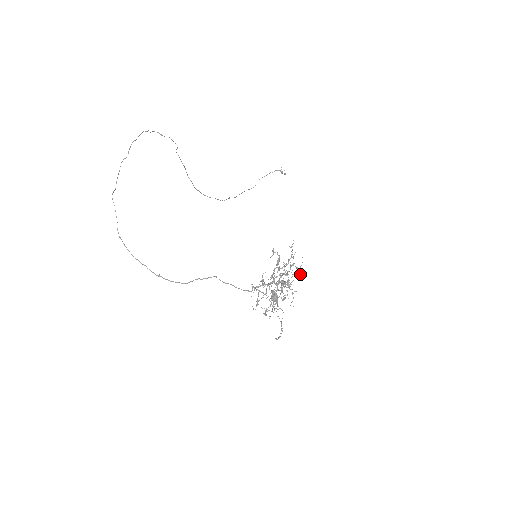
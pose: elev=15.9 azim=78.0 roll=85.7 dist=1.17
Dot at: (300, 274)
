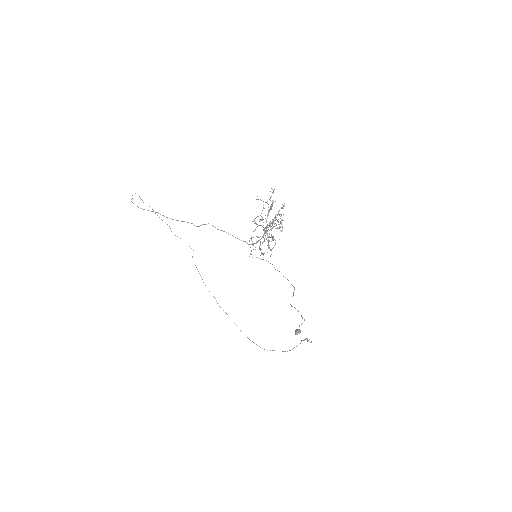
Dot at: occluded
